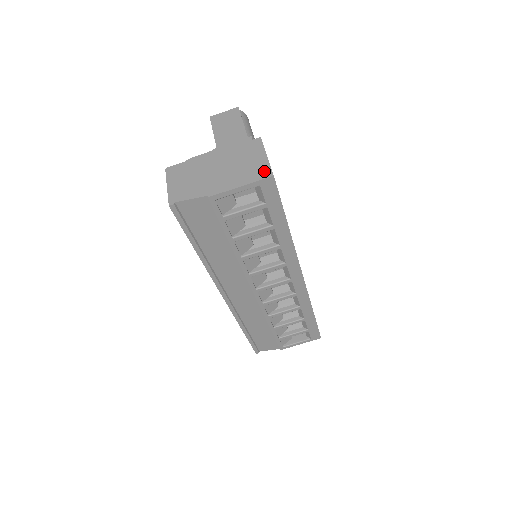
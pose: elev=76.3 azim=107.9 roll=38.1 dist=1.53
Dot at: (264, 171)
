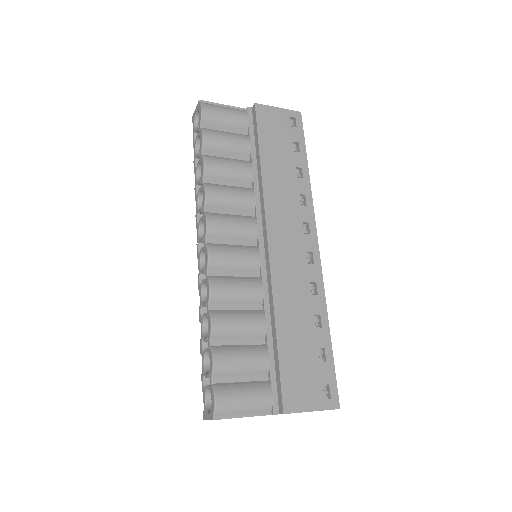
Dot at: occluded
